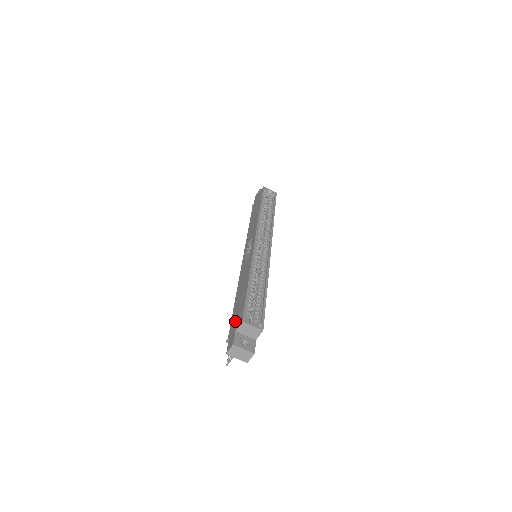
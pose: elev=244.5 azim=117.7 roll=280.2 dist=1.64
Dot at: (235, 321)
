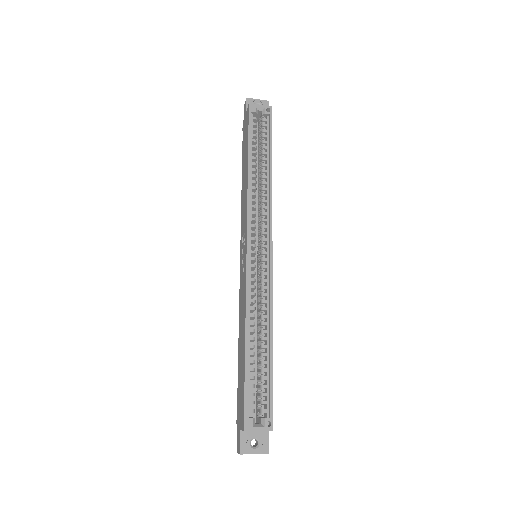
Dot at: (239, 406)
